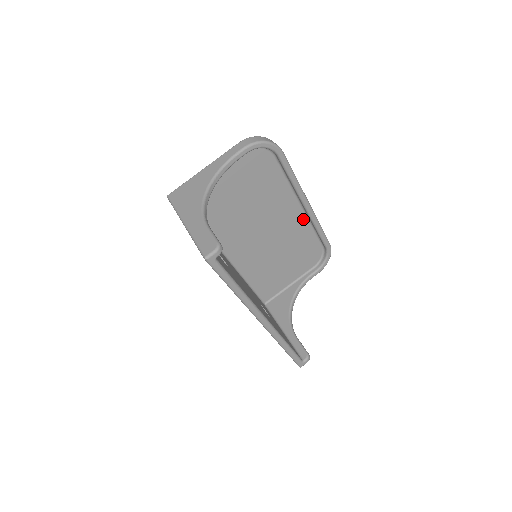
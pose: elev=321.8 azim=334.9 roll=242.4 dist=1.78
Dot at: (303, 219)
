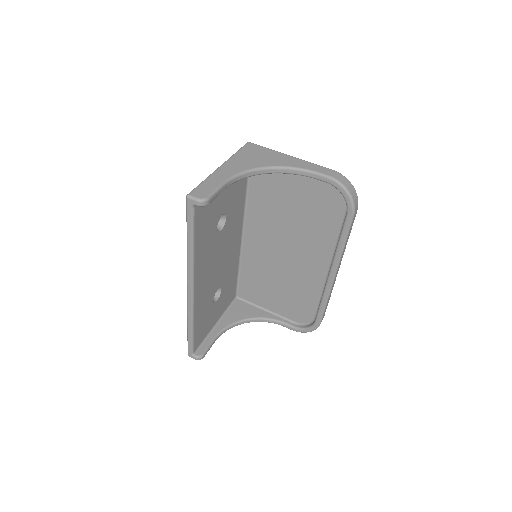
Dot at: (321, 281)
